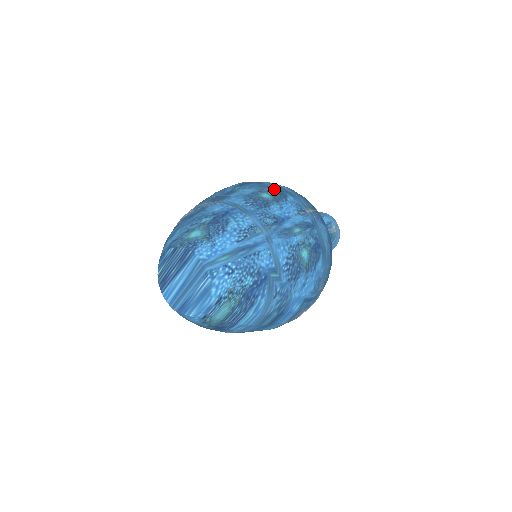
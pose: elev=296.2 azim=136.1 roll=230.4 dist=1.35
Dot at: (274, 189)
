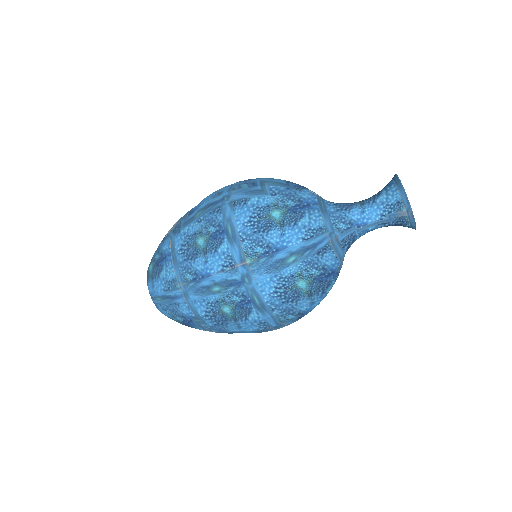
Dot at: (215, 230)
